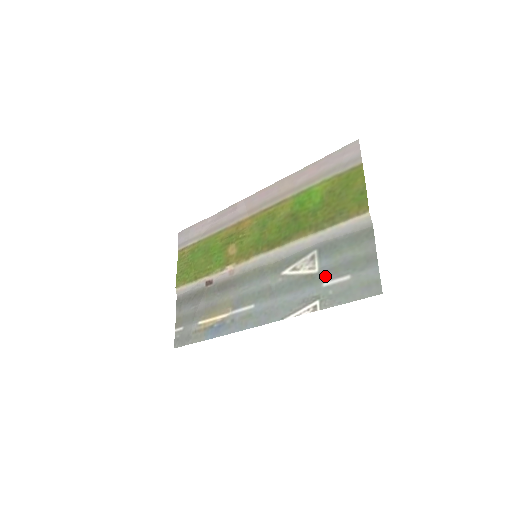
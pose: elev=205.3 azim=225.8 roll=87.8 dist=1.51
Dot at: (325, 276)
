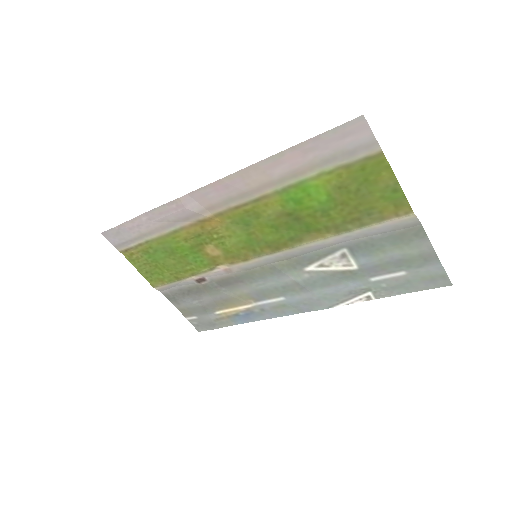
Dot at: (370, 273)
